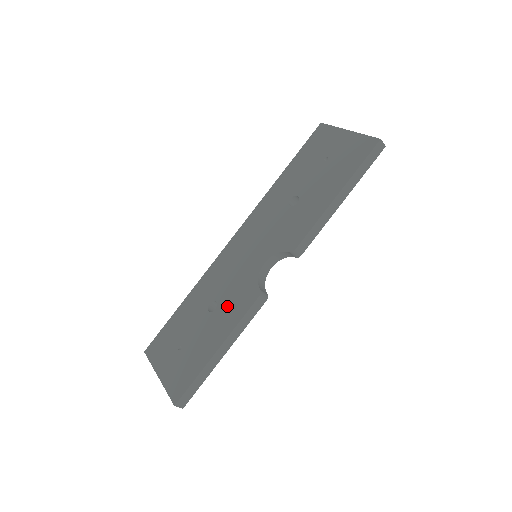
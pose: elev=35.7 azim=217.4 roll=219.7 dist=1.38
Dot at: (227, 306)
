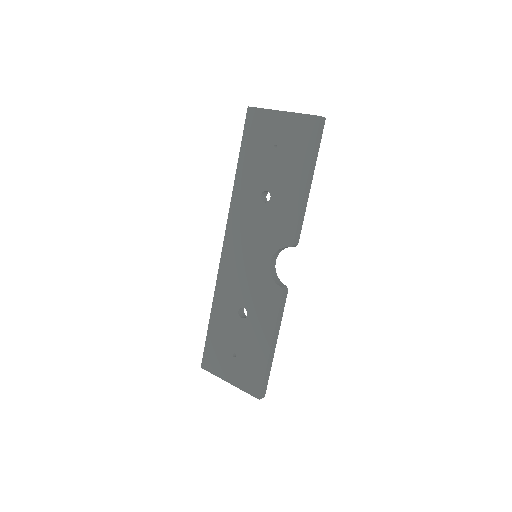
Dot at: (257, 309)
